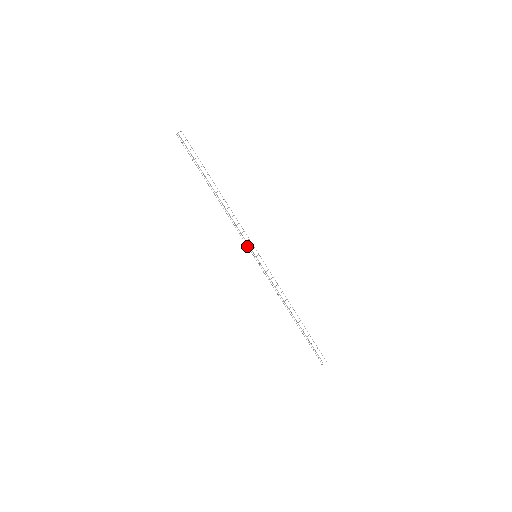
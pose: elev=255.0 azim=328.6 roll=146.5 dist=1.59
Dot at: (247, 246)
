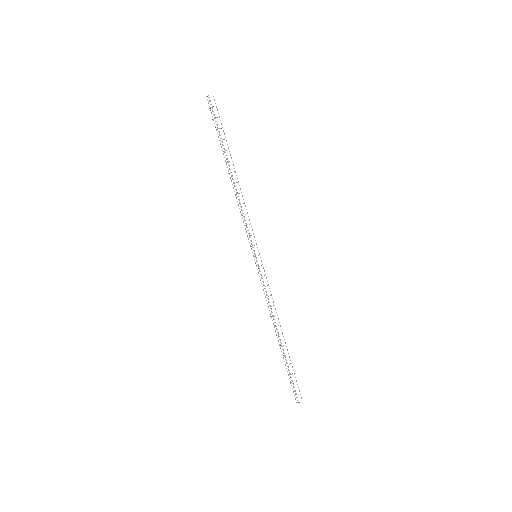
Dot at: (249, 242)
